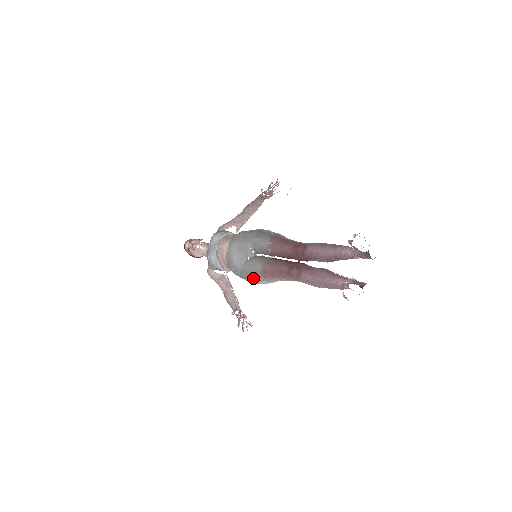
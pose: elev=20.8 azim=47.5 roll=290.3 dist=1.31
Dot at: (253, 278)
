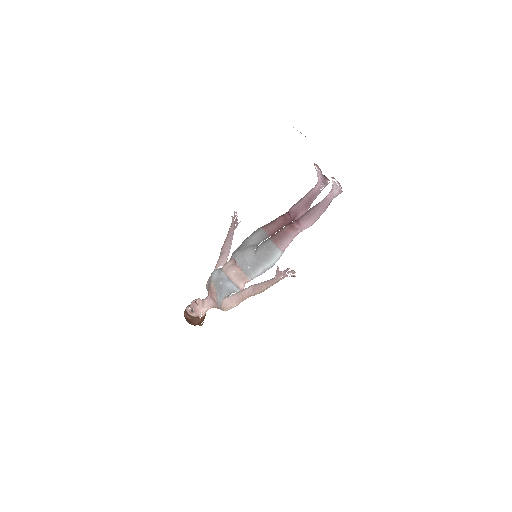
Dot at: (269, 254)
